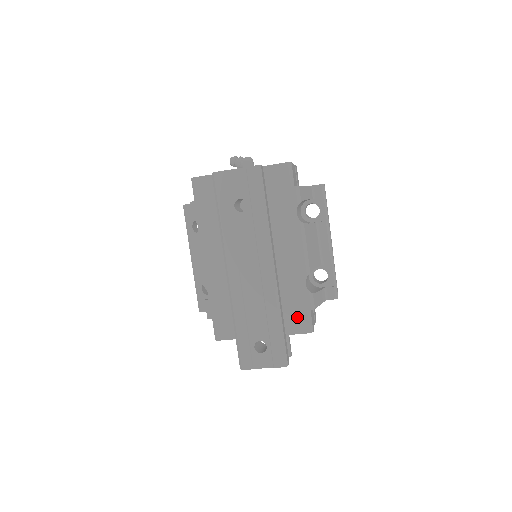
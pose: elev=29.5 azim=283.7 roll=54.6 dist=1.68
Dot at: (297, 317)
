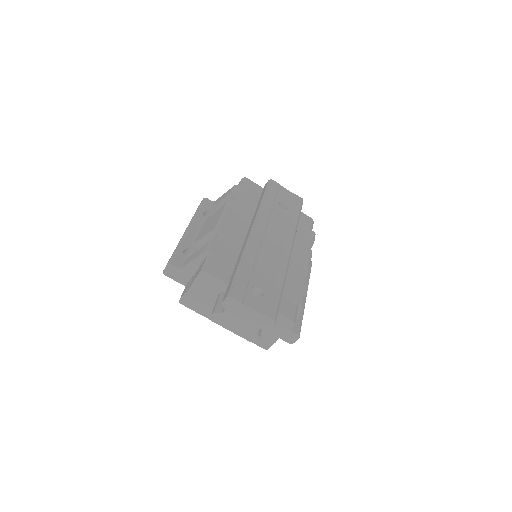
Dot at: (287, 303)
